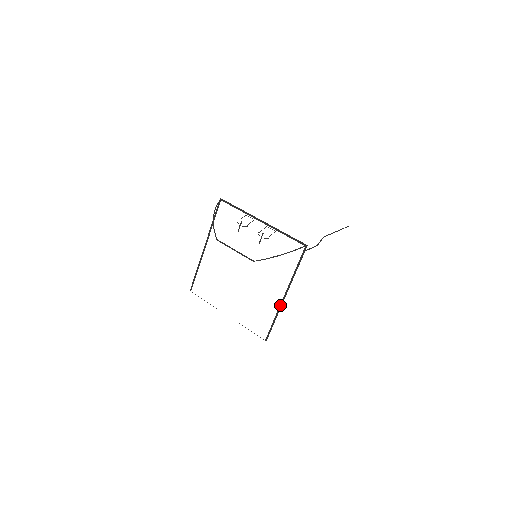
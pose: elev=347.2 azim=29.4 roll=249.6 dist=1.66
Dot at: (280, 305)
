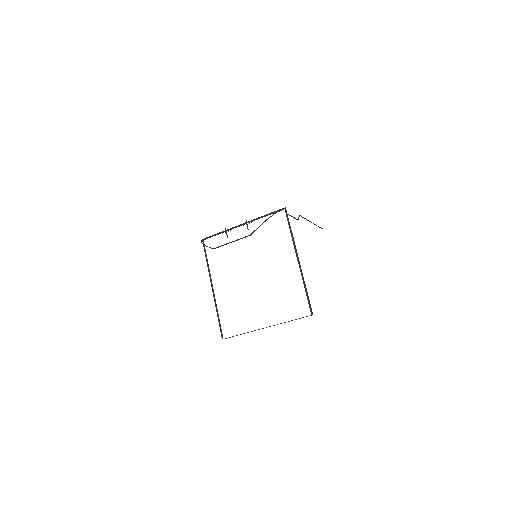
Dot at: occluded
